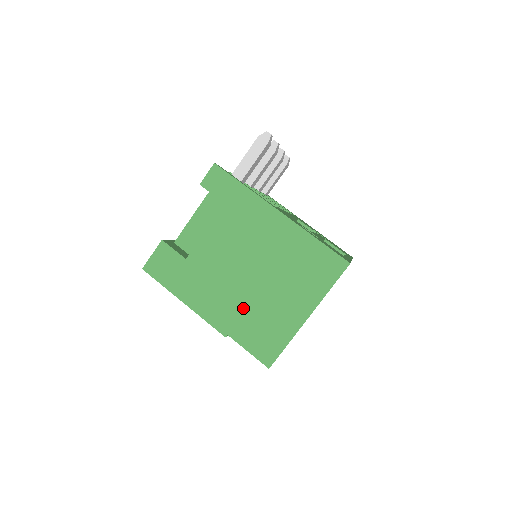
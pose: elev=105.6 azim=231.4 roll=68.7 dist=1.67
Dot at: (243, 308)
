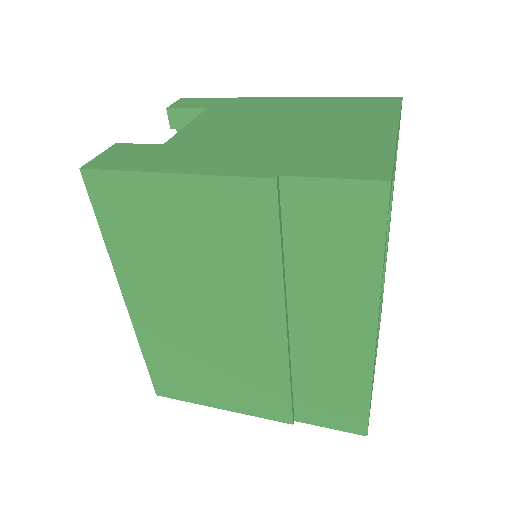
Dot at: (287, 150)
